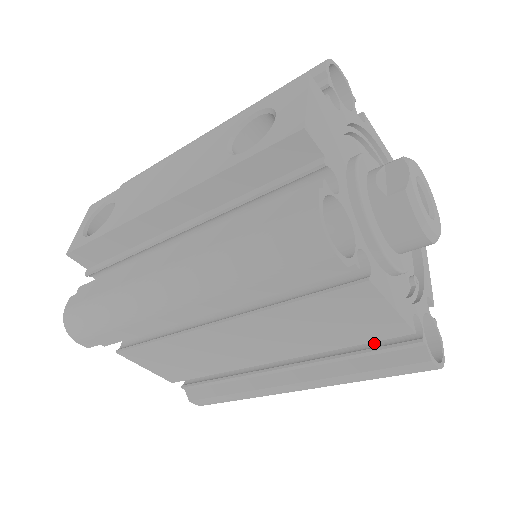
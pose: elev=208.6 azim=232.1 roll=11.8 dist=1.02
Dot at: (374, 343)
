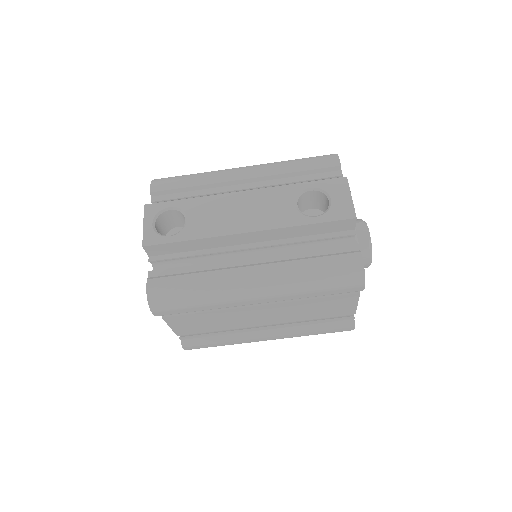
Dot at: occluded
